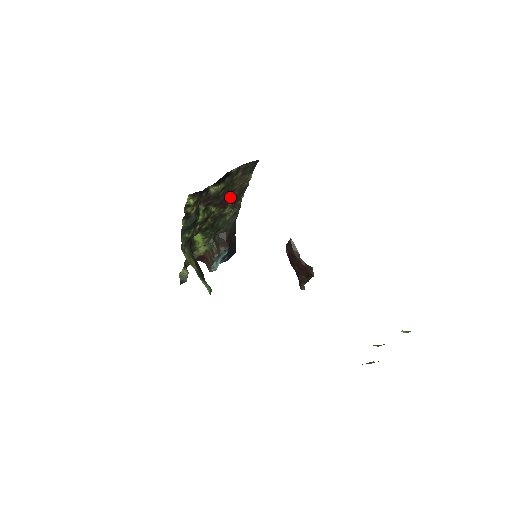
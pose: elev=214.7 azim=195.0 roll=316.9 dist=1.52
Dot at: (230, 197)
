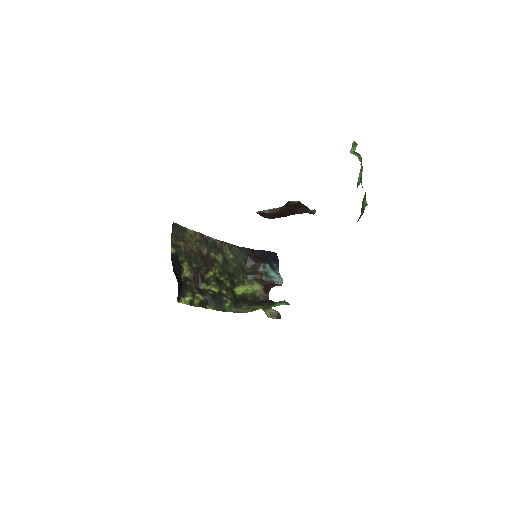
Dot at: (205, 255)
